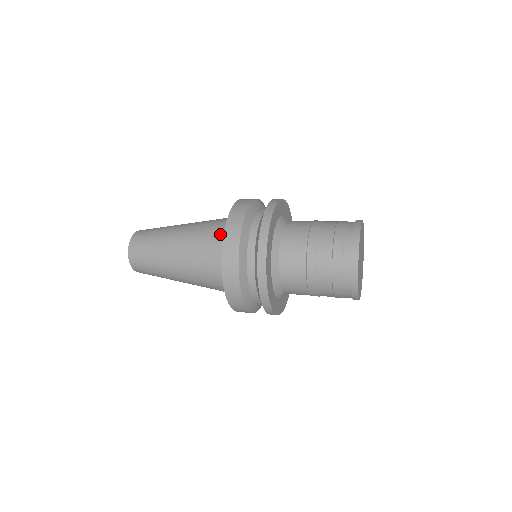
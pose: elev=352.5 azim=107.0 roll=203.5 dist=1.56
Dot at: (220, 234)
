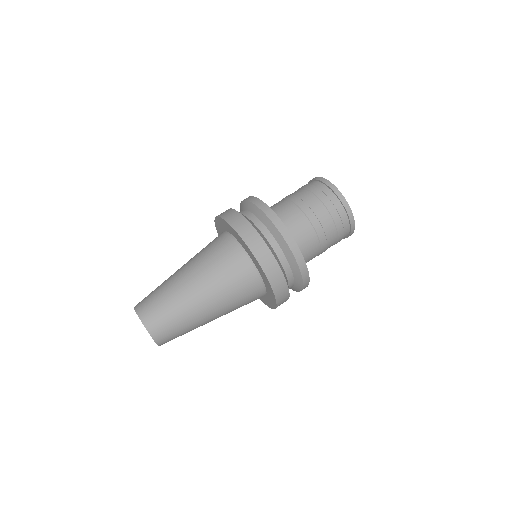
Dot at: occluded
